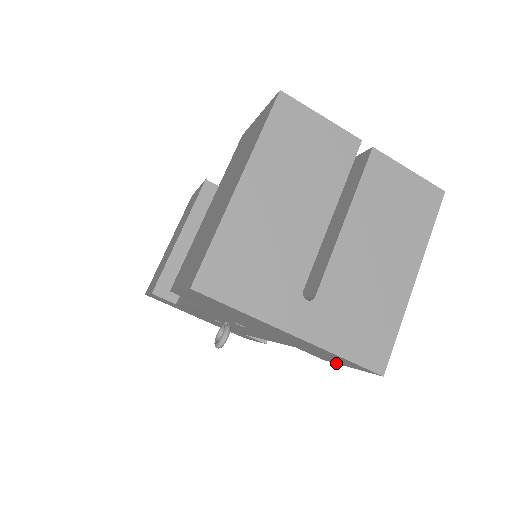
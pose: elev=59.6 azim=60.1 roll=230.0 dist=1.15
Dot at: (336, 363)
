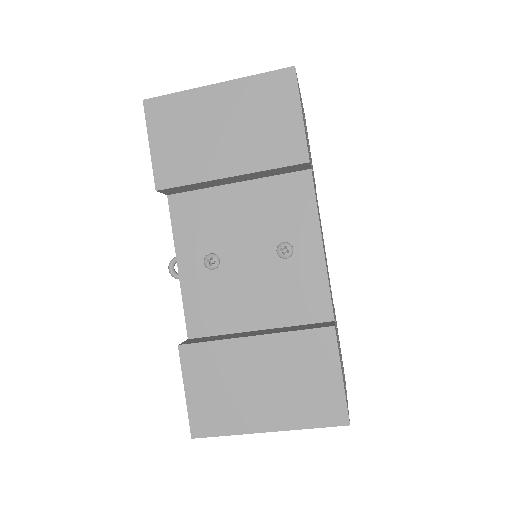
Dot at: occluded
